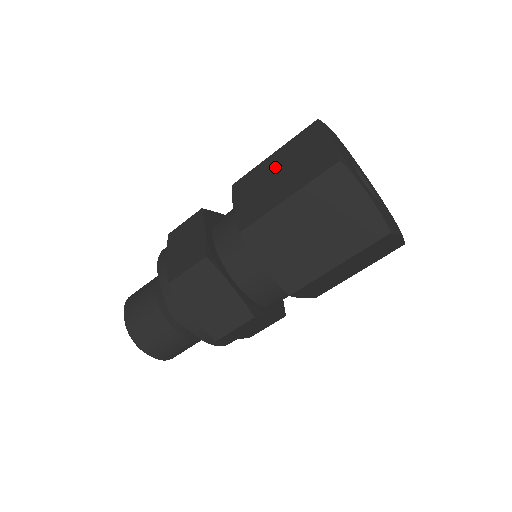
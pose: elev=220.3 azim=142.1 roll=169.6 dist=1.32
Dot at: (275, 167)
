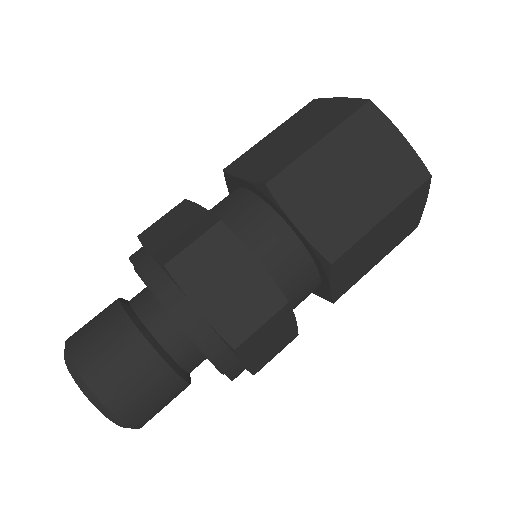
Dot at: (281, 136)
